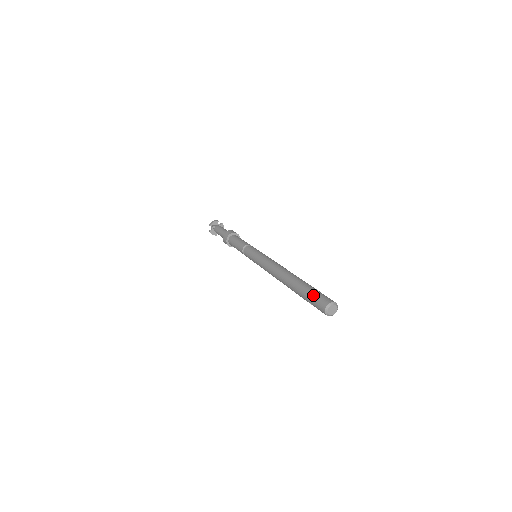
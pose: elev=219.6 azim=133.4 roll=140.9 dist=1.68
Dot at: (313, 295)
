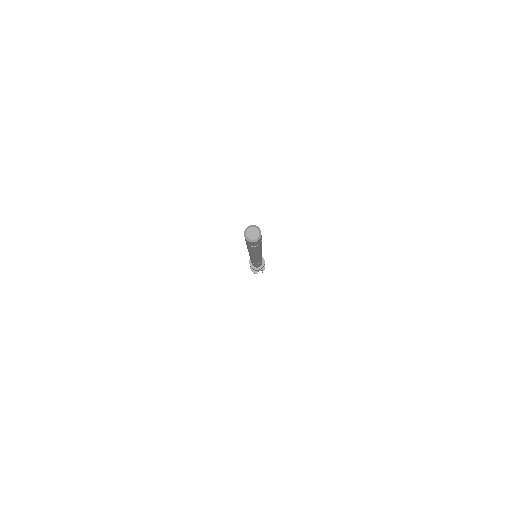
Dot at: occluded
